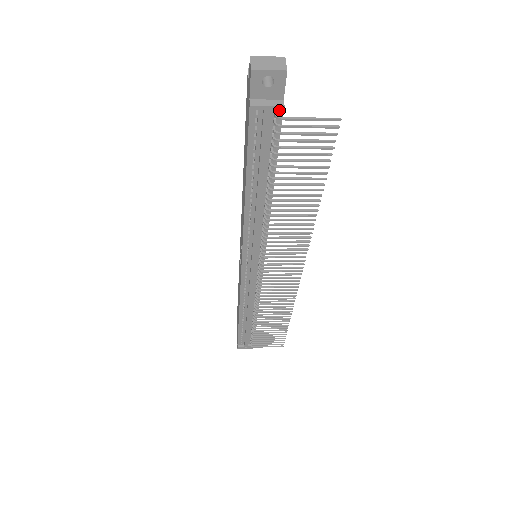
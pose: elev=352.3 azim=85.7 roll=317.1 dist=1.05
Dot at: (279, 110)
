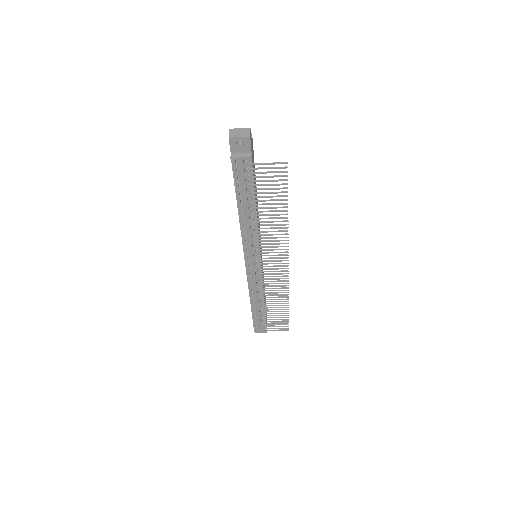
Dot at: (249, 159)
